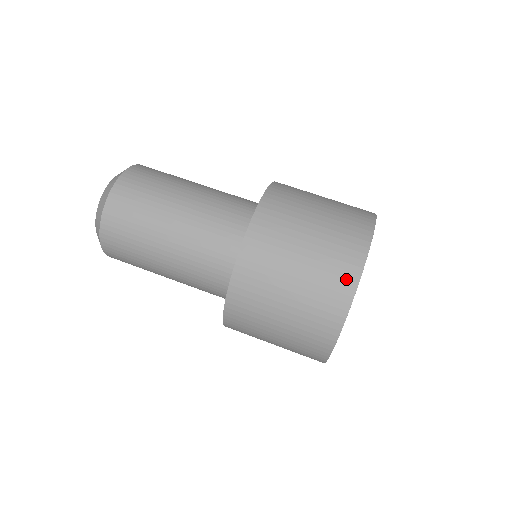
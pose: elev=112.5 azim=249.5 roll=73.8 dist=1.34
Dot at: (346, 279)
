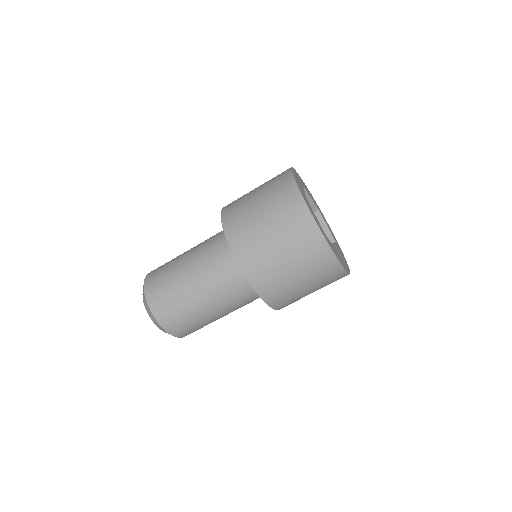
Dot at: (318, 245)
